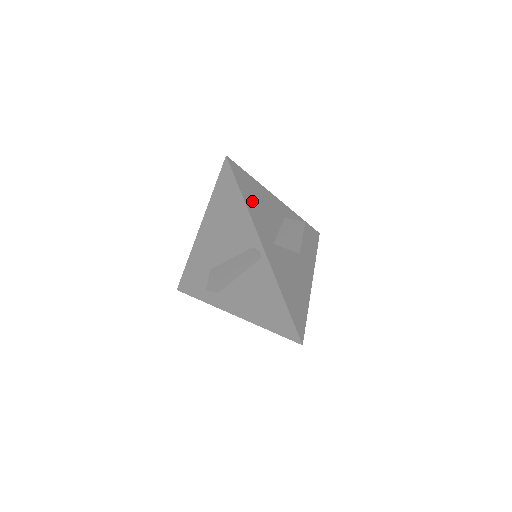
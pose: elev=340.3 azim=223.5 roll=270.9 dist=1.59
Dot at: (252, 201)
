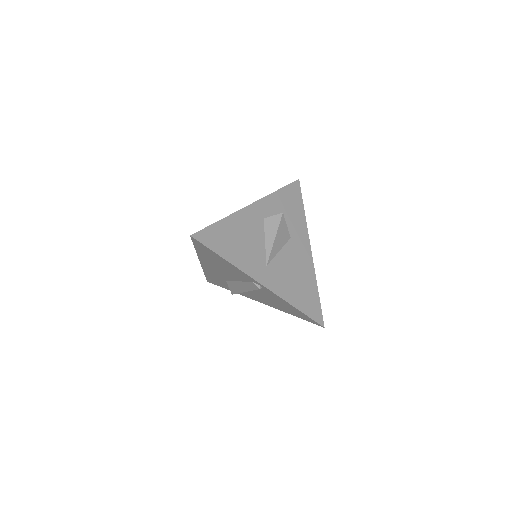
Dot at: (232, 249)
